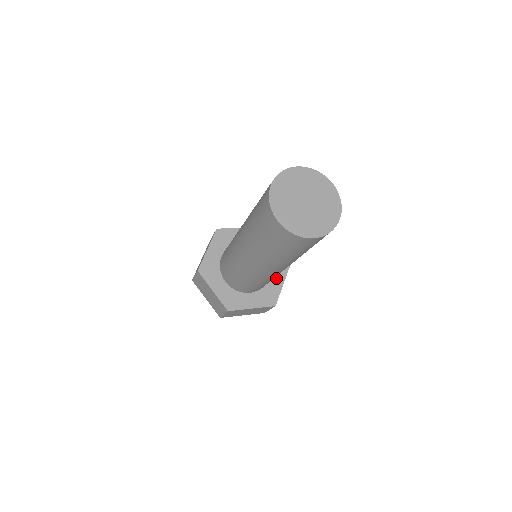
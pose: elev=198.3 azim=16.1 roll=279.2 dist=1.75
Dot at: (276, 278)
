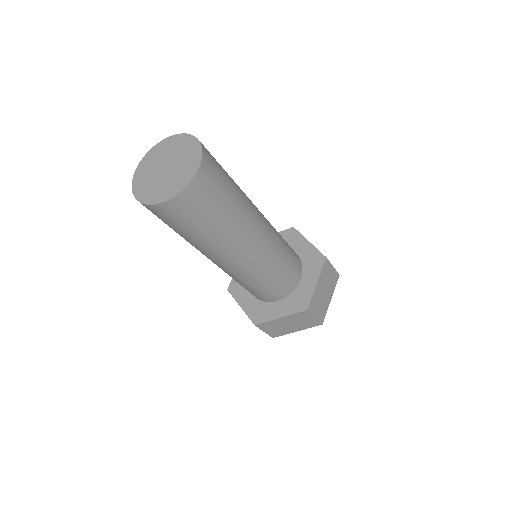
Dot at: (300, 247)
